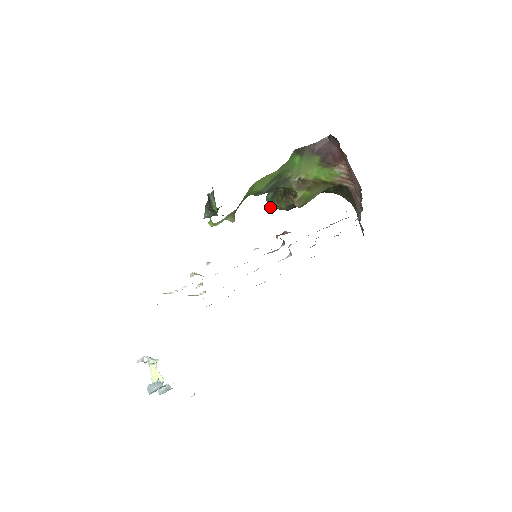
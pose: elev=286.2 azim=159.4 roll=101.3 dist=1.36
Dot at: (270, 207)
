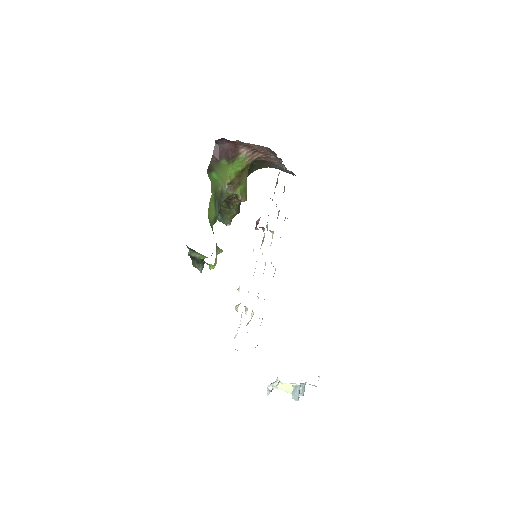
Dot at: (227, 223)
